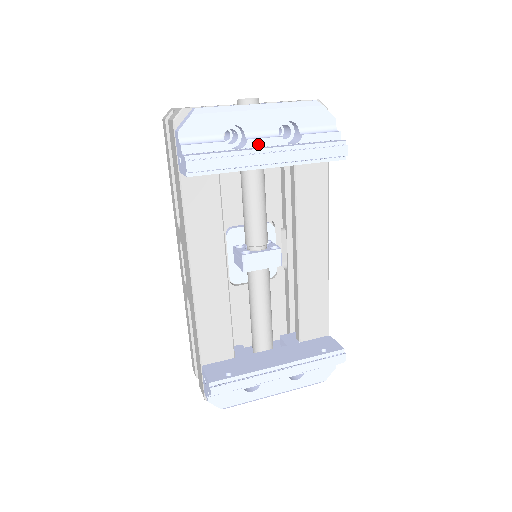
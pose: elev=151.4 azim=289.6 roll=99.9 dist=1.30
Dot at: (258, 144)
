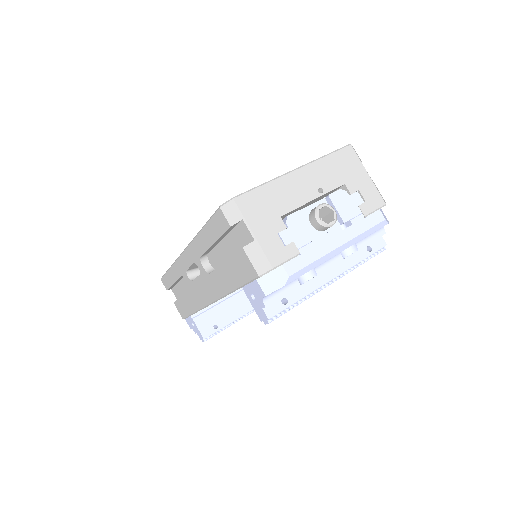
Dot at: (323, 271)
